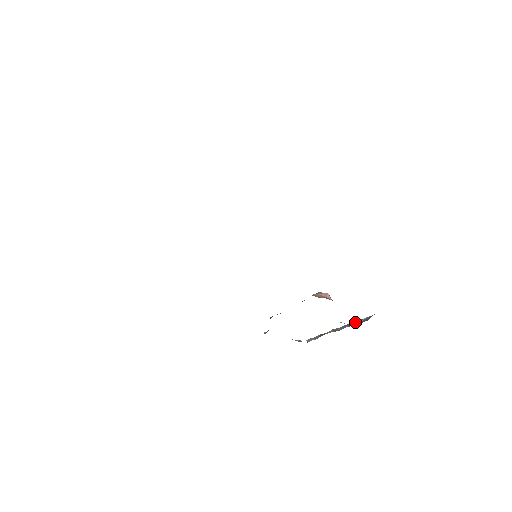
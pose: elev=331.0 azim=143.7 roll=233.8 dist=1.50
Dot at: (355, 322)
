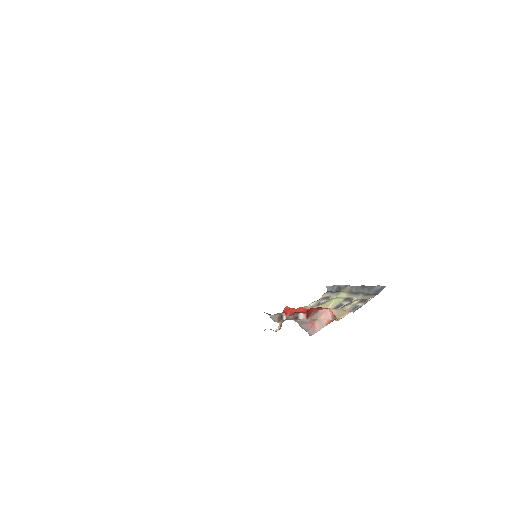
Dot at: (364, 301)
